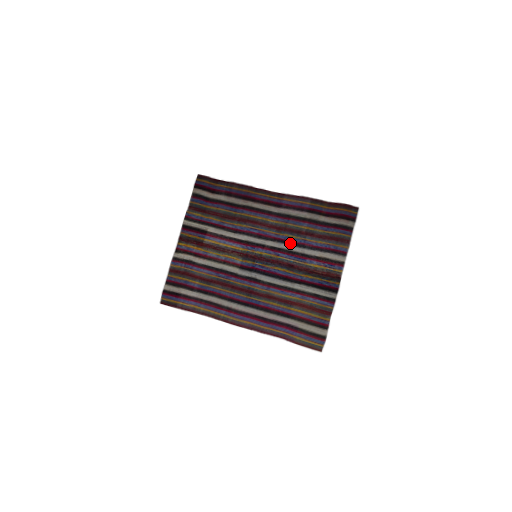
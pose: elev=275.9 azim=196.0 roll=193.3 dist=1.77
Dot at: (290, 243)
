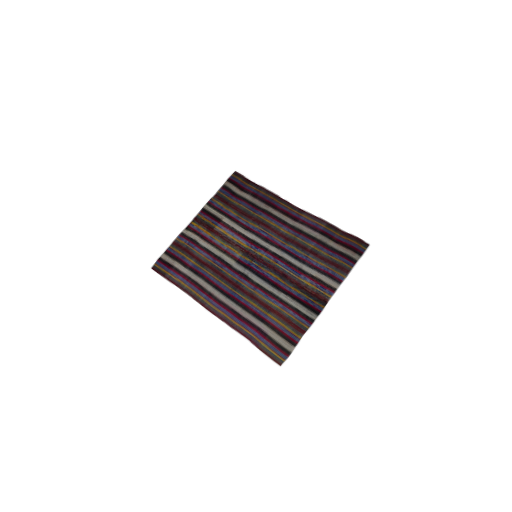
Dot at: (292, 255)
